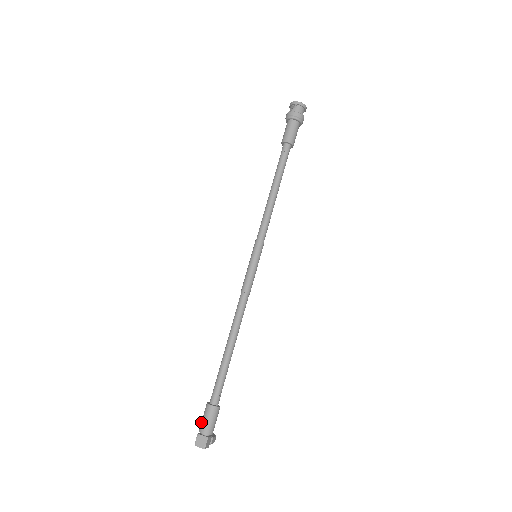
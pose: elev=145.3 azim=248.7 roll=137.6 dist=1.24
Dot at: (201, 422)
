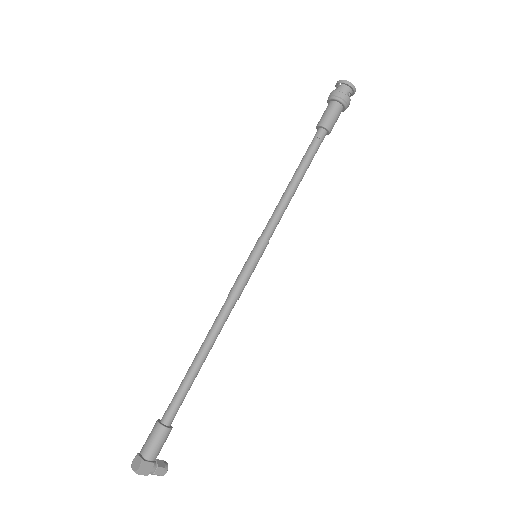
Dot at: (146, 440)
